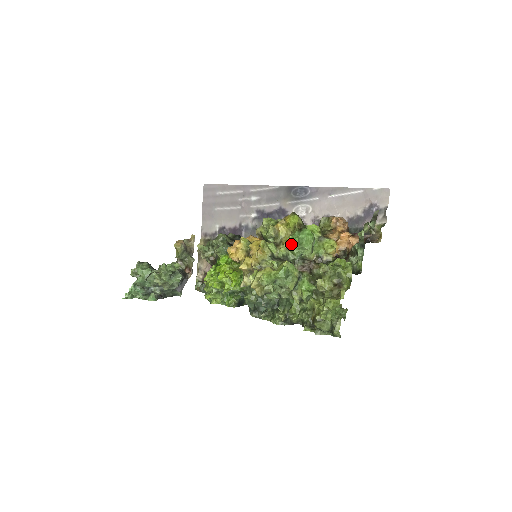
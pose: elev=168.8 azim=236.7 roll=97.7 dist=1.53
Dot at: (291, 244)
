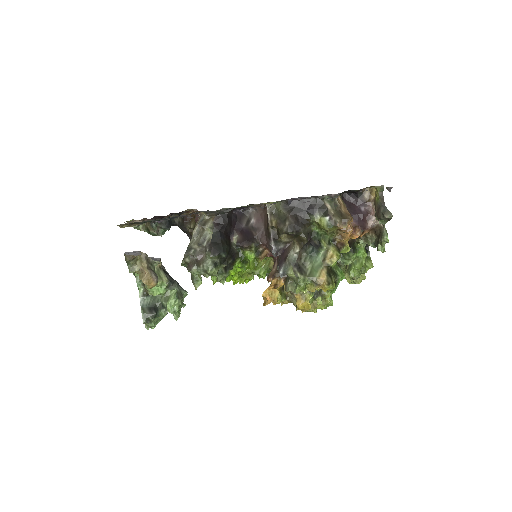
Dot at: (330, 292)
